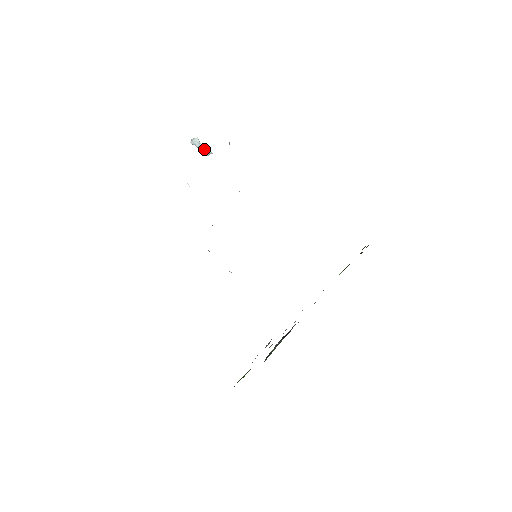
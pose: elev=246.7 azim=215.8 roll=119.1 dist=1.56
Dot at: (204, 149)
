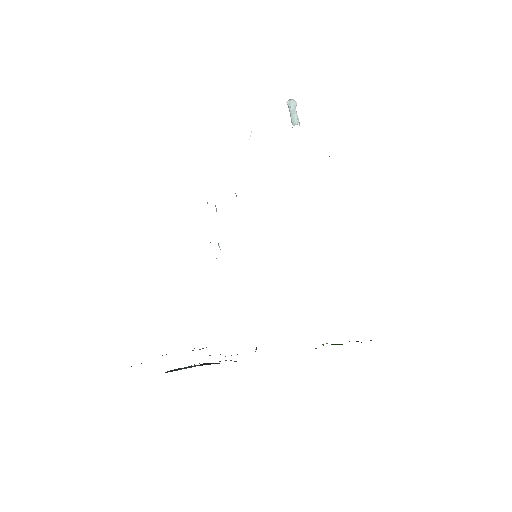
Dot at: (295, 116)
